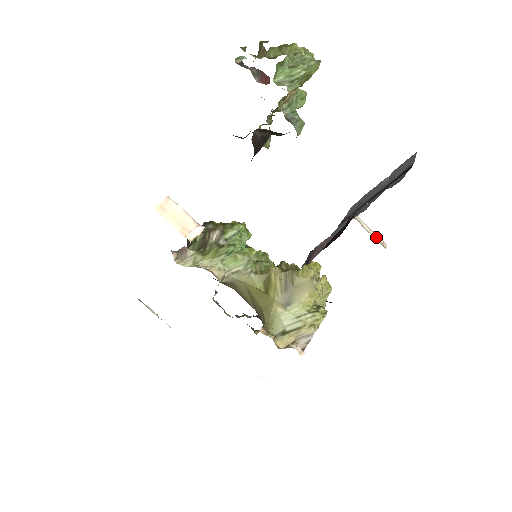
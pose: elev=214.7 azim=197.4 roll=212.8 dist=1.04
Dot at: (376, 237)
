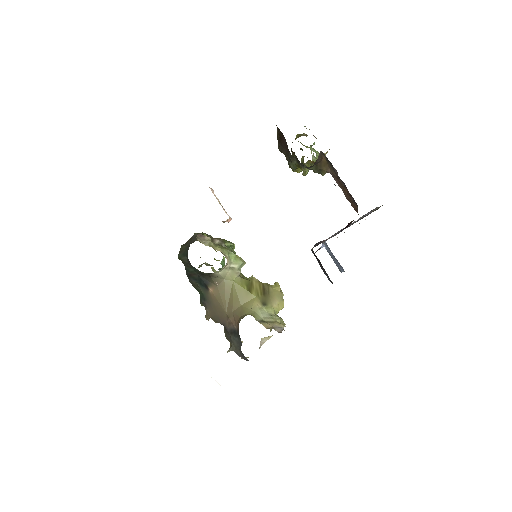
Dot at: occluded
